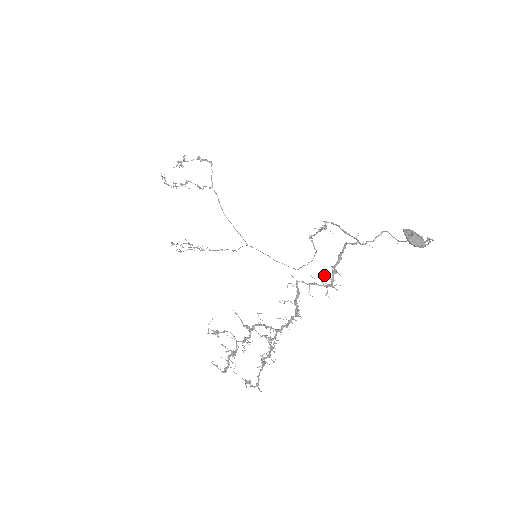
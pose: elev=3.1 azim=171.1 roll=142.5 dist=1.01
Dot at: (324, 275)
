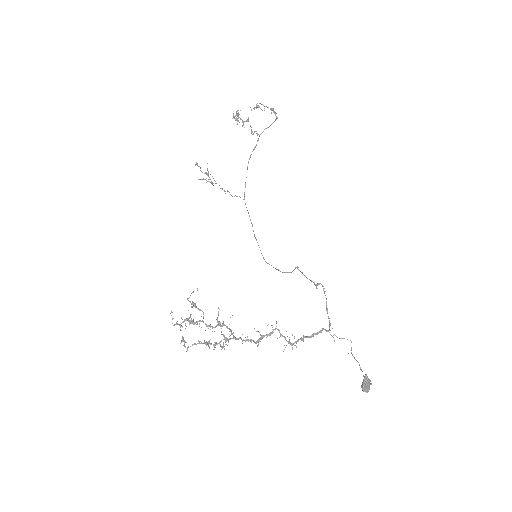
Dot at: occluded
